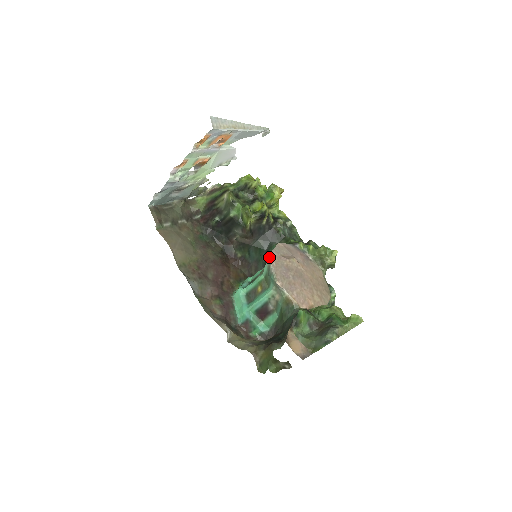
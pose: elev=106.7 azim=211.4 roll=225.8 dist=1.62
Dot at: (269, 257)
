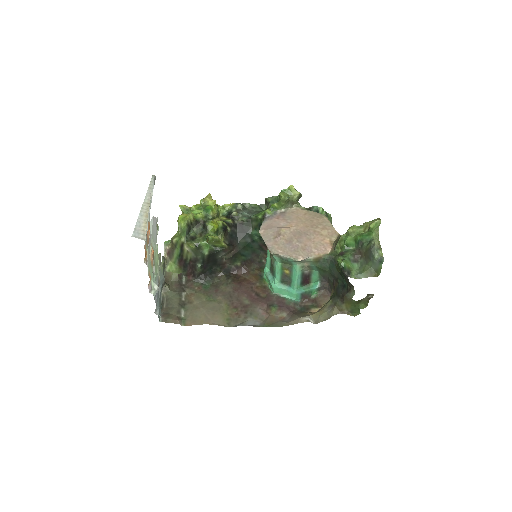
Dot at: (271, 252)
